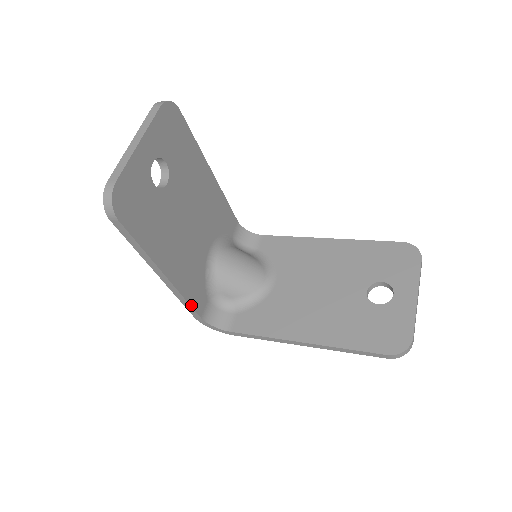
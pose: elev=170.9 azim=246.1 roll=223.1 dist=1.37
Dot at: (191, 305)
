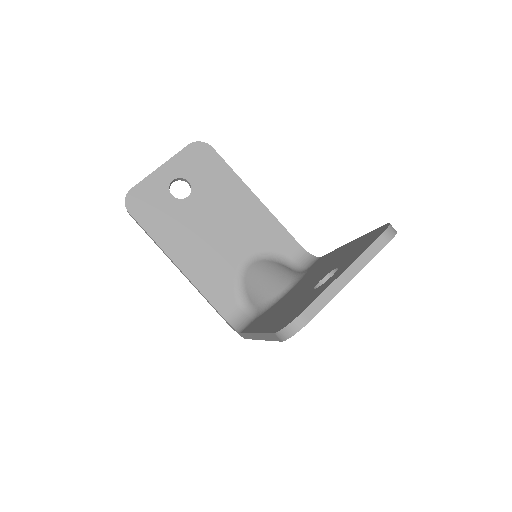
Dot at: (208, 300)
